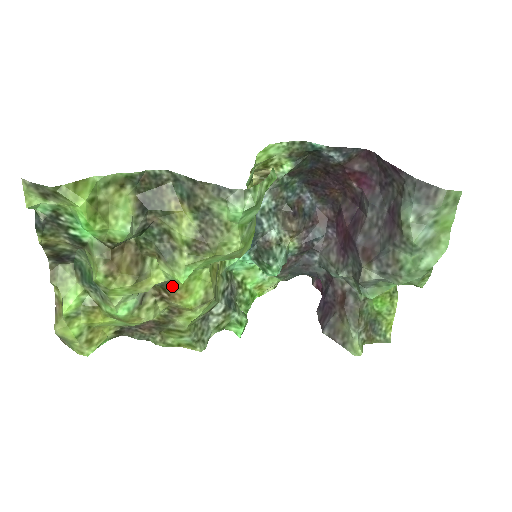
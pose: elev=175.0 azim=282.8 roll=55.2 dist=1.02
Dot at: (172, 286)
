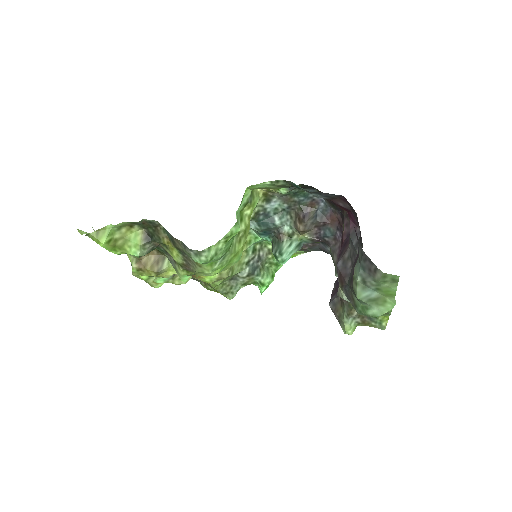
Dot at: occluded
